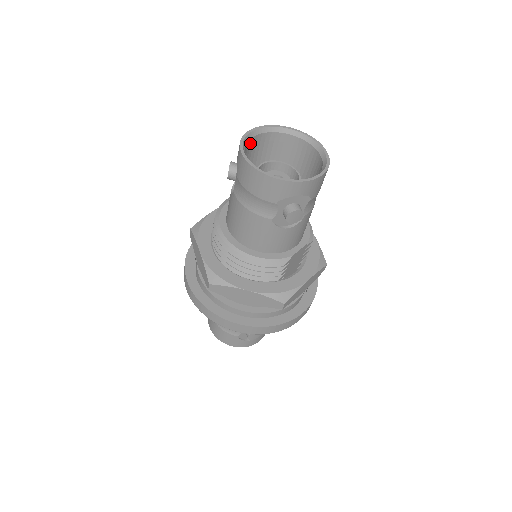
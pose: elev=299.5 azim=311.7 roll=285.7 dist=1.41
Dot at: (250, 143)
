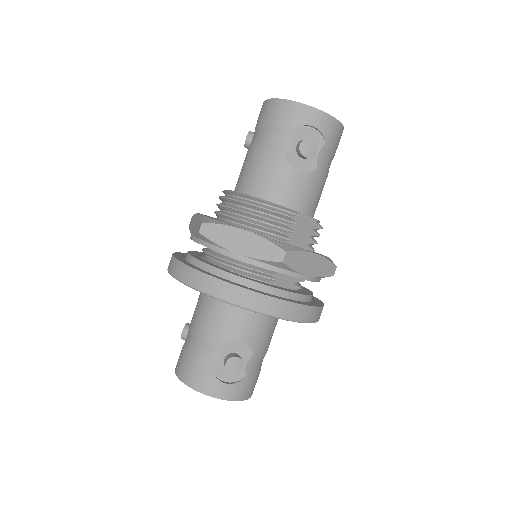
Dot at: occluded
